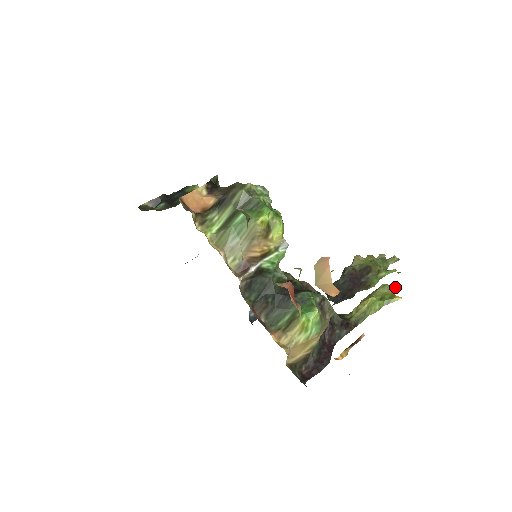
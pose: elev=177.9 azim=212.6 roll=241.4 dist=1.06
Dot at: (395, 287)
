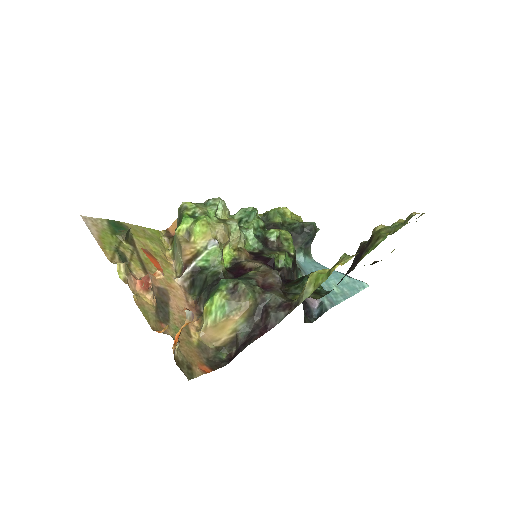
Dot at: (355, 254)
